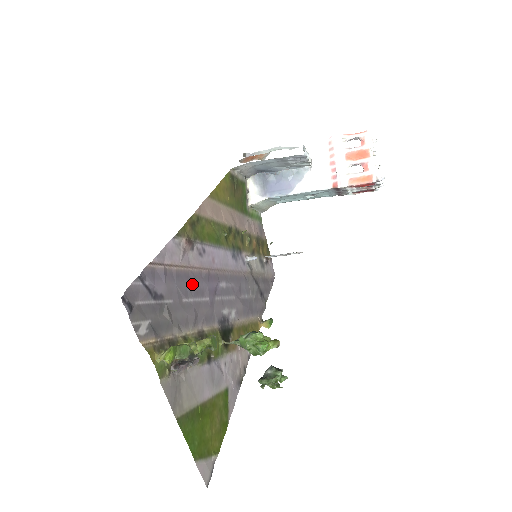
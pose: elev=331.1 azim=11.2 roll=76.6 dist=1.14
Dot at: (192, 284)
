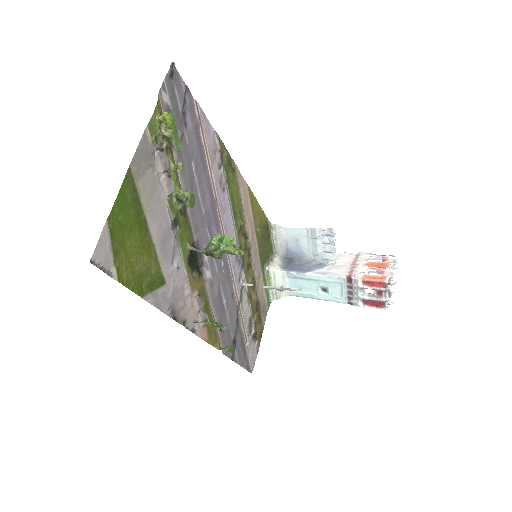
Dot at: (203, 177)
